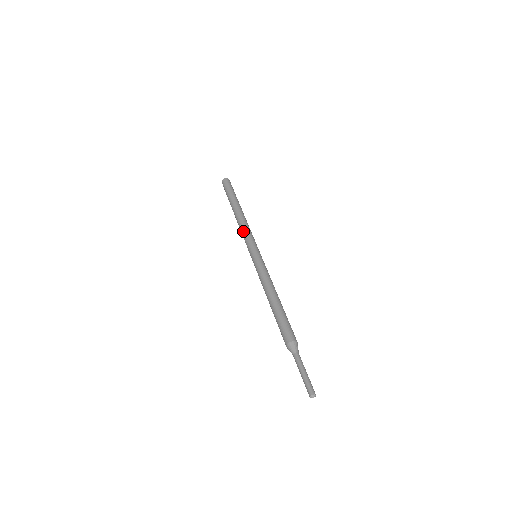
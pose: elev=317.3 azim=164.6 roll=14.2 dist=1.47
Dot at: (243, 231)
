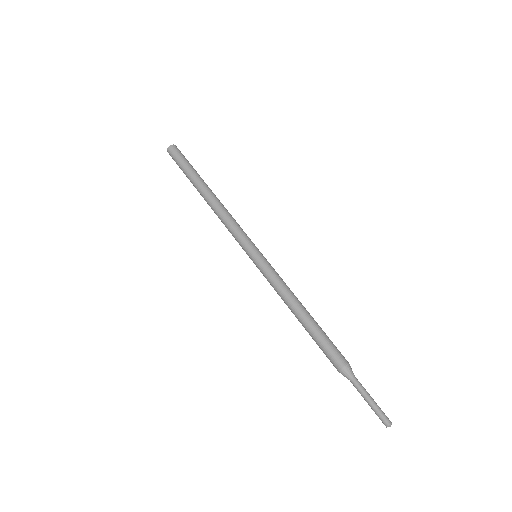
Dot at: (229, 222)
